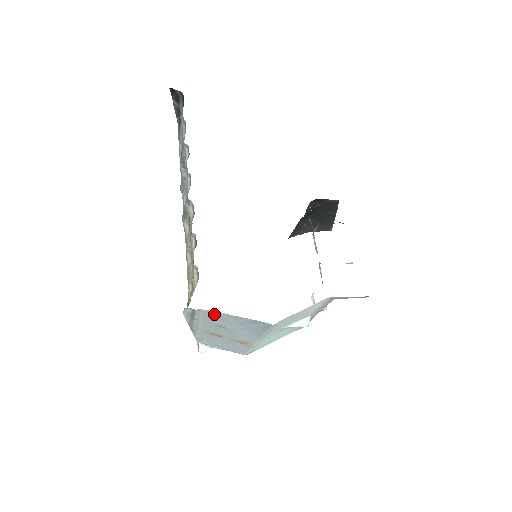
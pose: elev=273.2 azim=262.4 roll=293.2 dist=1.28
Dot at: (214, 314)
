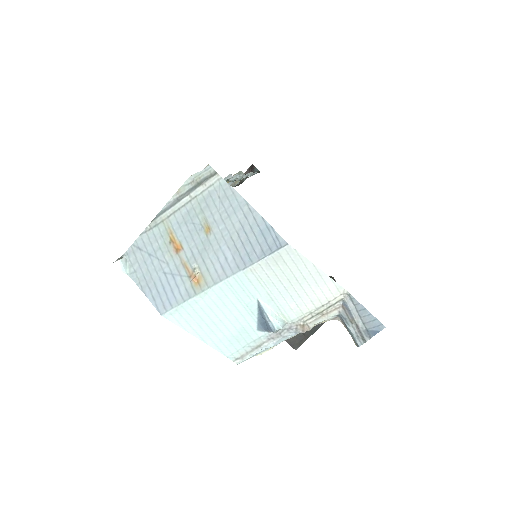
Dot at: (228, 195)
